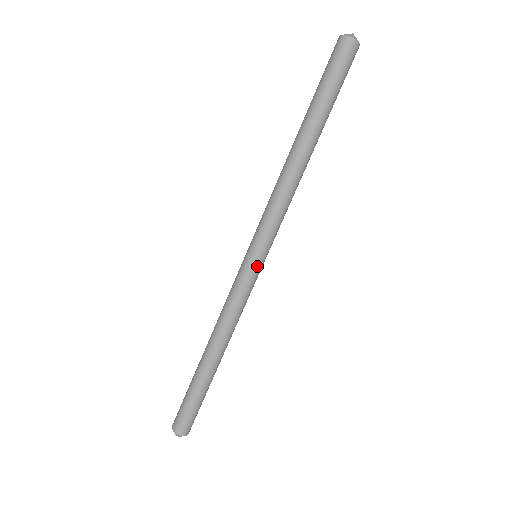
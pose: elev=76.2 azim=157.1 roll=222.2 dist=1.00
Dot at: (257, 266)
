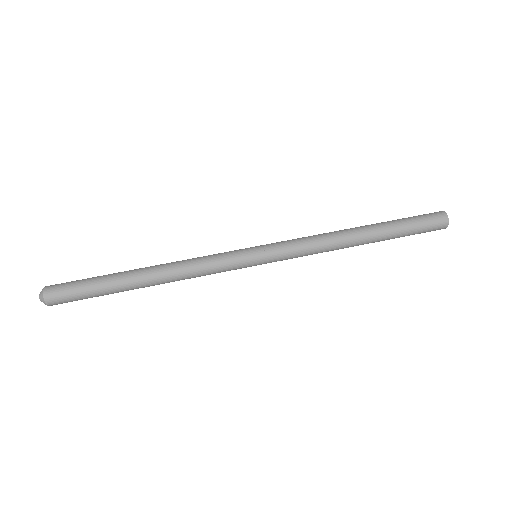
Dot at: (252, 264)
